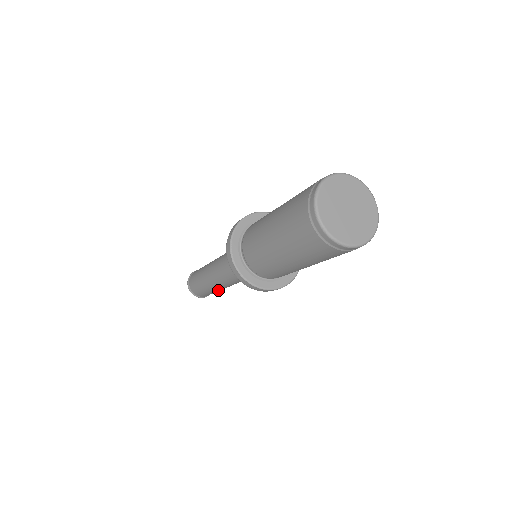
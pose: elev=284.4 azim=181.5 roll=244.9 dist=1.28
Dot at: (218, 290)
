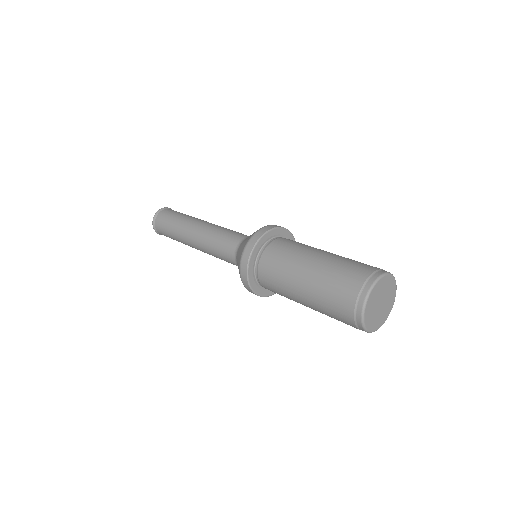
Dot at: occluded
